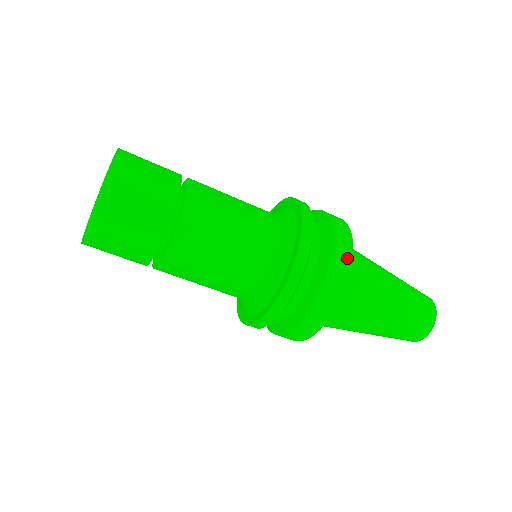
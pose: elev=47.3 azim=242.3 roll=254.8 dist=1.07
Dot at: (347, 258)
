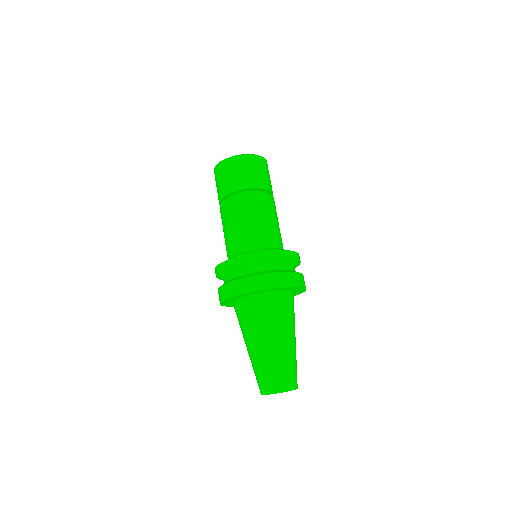
Dot at: (301, 283)
